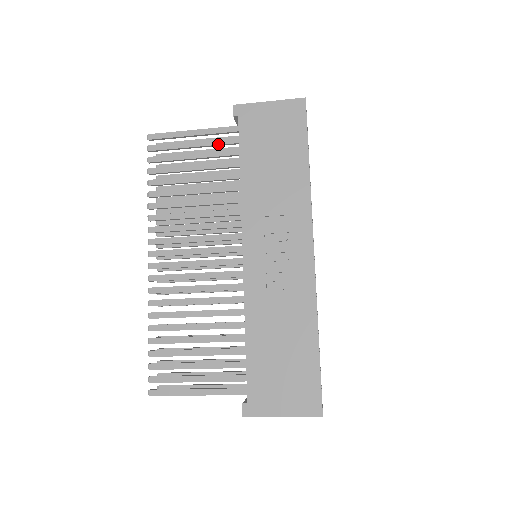
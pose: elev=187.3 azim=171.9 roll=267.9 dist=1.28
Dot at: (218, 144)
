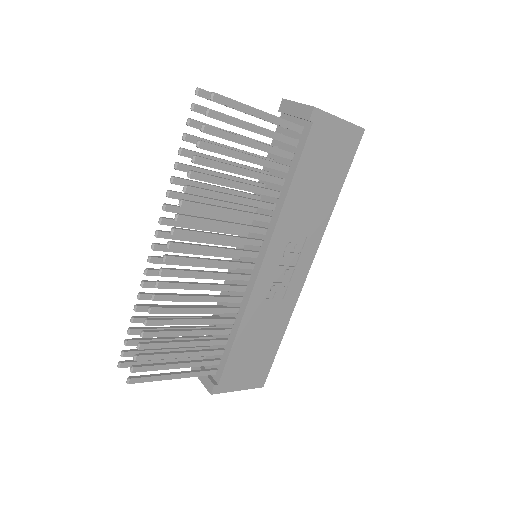
Dot at: (279, 140)
